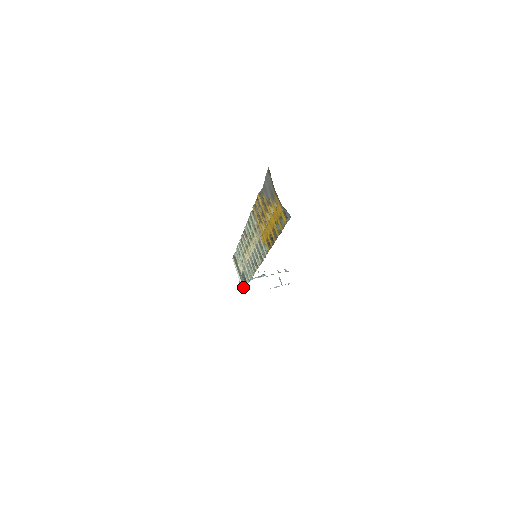
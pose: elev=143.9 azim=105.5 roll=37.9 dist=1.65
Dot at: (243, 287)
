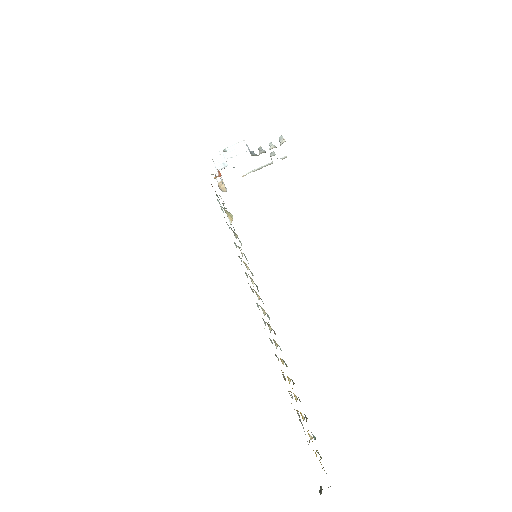
Dot at: occluded
